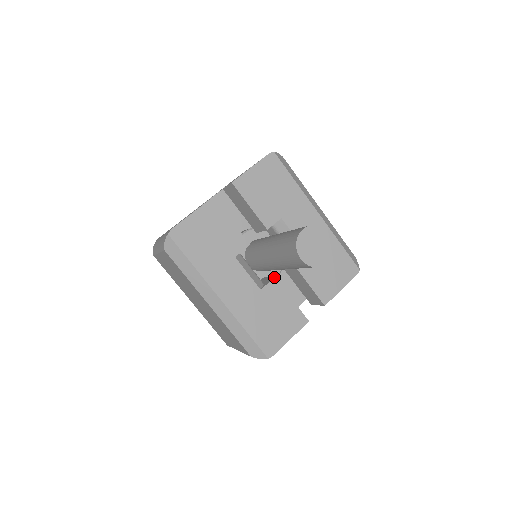
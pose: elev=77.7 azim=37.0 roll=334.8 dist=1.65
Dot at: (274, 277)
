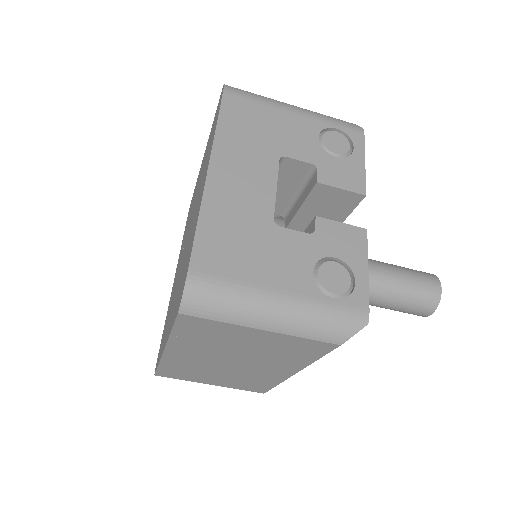
Dot at: occluded
